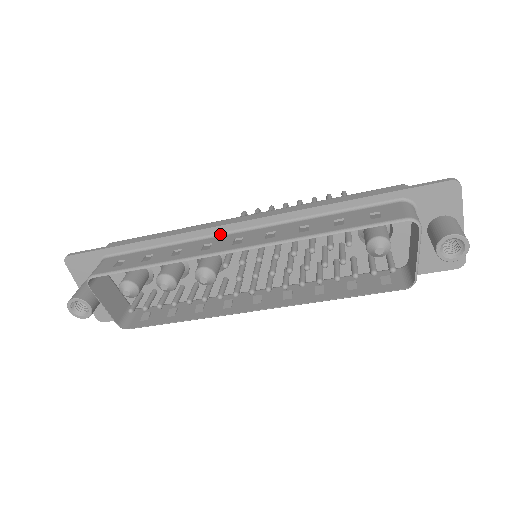
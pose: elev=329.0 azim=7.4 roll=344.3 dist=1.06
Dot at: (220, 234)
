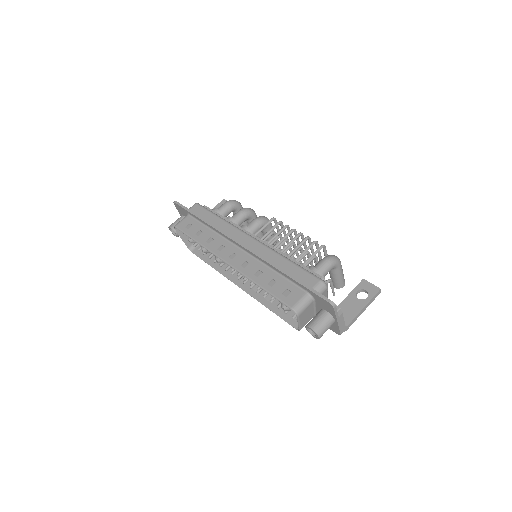
Dot at: (233, 243)
